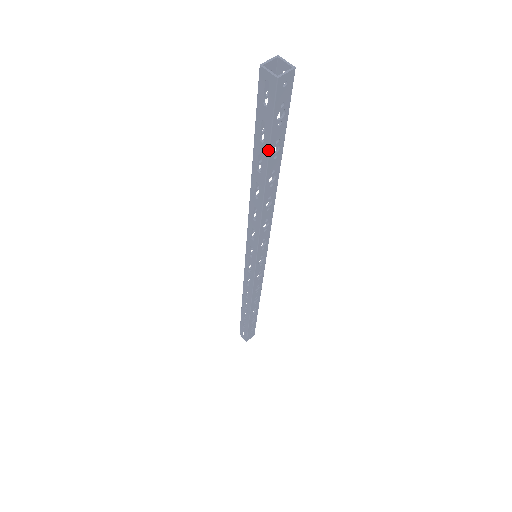
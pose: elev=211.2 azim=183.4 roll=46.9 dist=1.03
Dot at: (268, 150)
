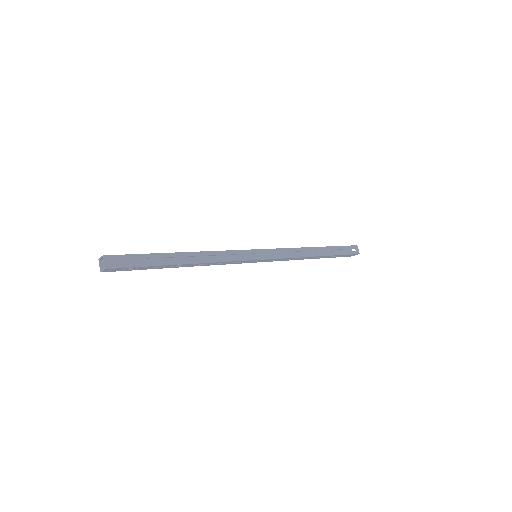
Dot at: occluded
